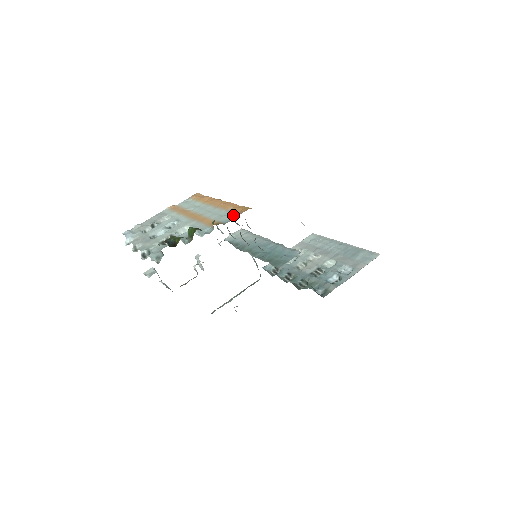
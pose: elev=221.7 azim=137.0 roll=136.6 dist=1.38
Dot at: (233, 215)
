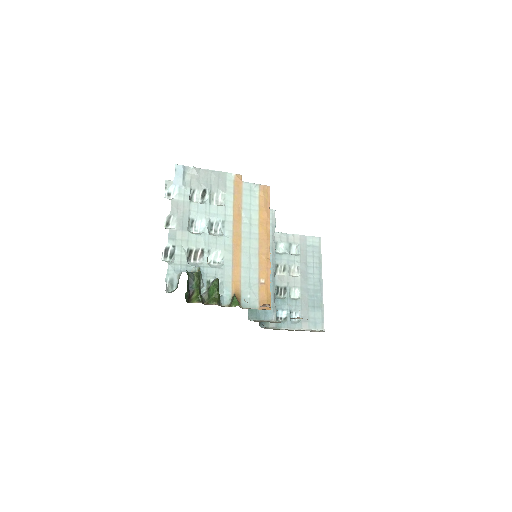
Dot at: (255, 299)
